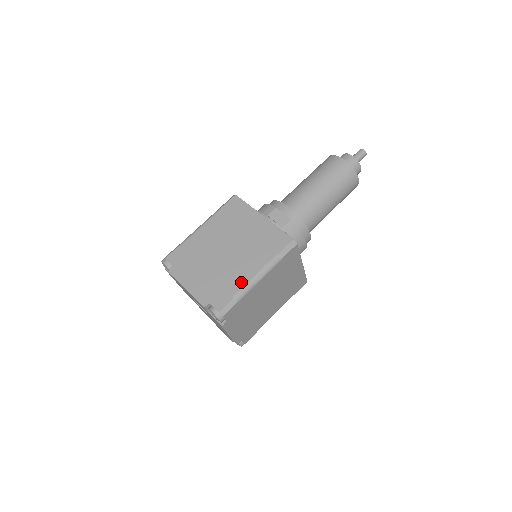
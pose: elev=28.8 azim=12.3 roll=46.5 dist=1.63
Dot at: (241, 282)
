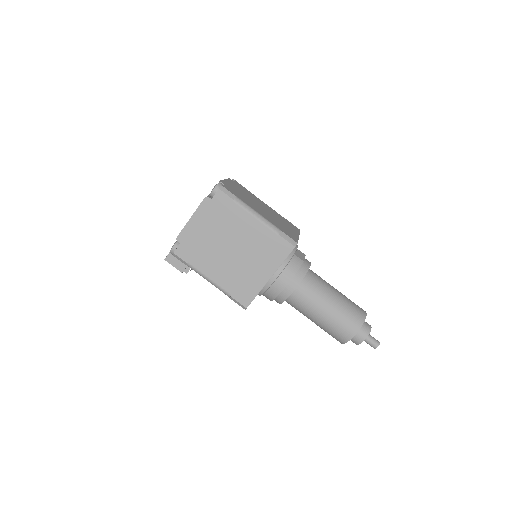
Dot at: (249, 205)
